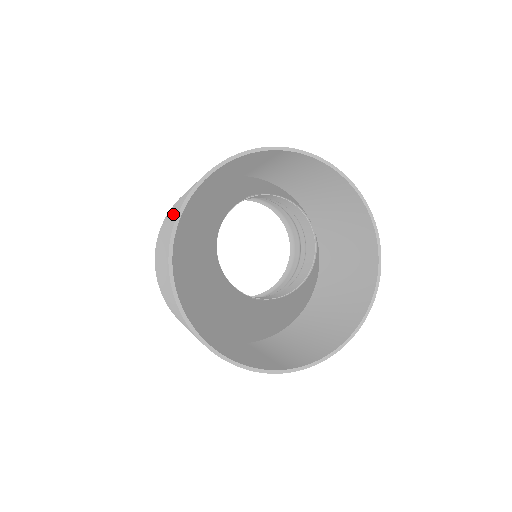
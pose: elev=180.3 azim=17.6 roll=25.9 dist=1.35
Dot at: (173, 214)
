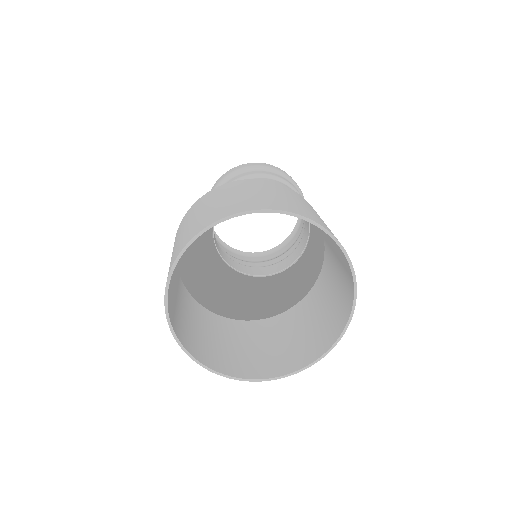
Dot at: occluded
